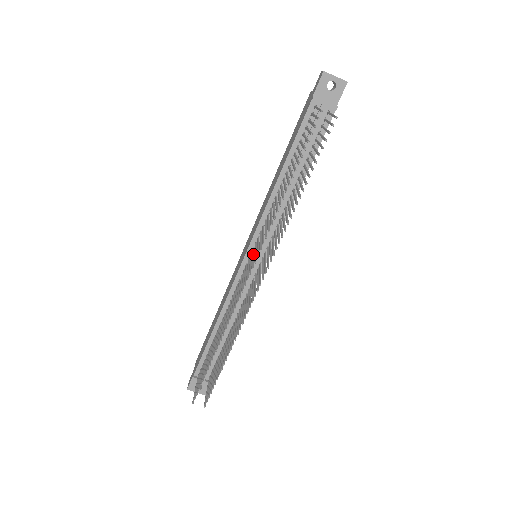
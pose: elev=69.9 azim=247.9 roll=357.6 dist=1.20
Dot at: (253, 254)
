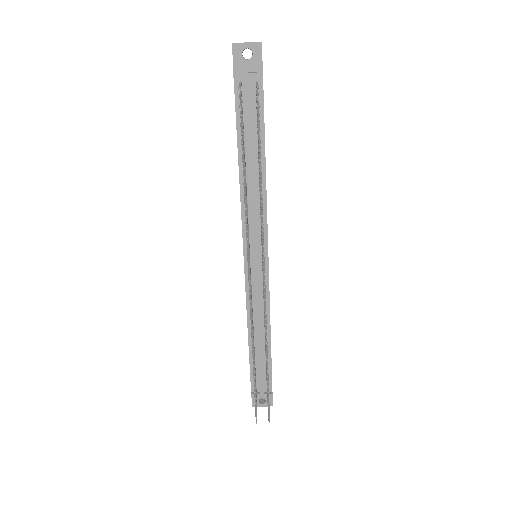
Dot at: occluded
